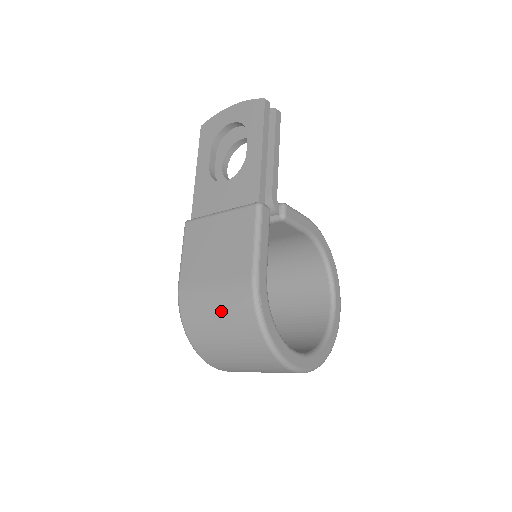
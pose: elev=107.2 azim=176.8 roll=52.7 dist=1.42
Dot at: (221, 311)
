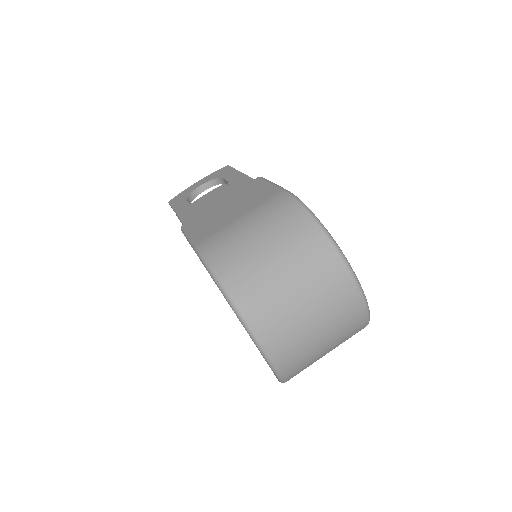
Dot at: (261, 227)
